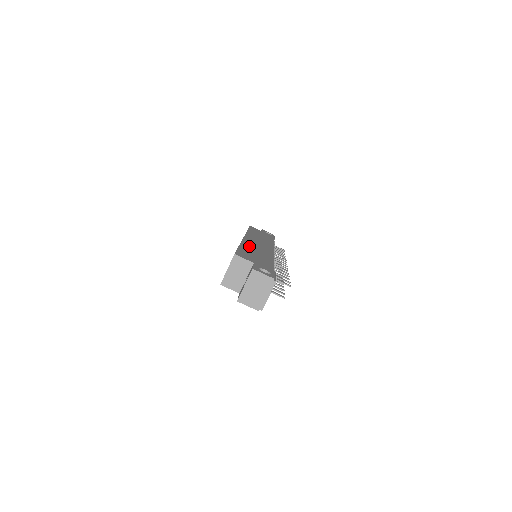
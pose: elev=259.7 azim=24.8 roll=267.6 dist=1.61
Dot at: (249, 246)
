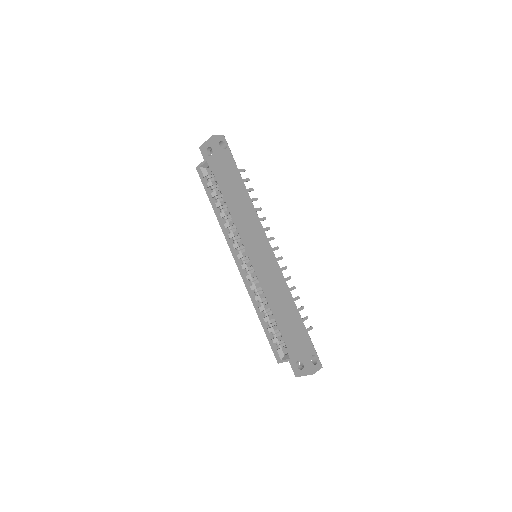
Dot at: (275, 297)
